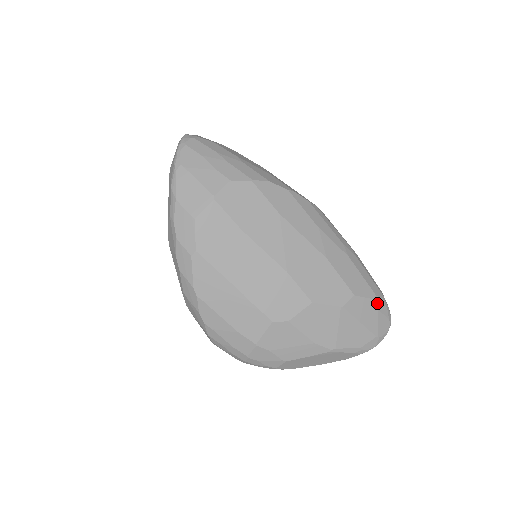
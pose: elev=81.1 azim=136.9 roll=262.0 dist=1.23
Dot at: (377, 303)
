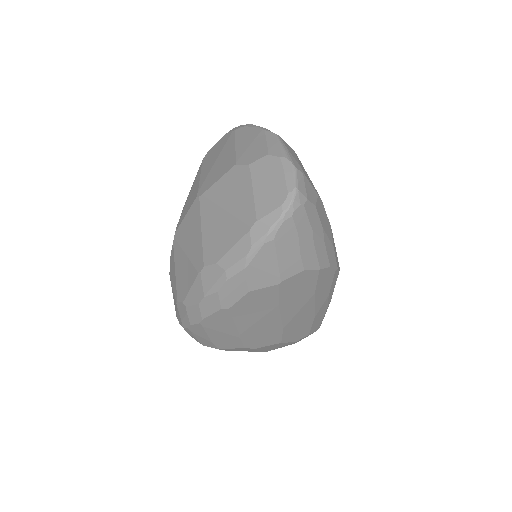
Dot at: occluded
